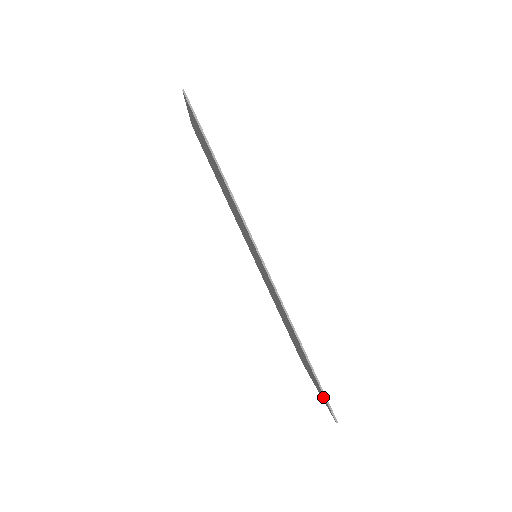
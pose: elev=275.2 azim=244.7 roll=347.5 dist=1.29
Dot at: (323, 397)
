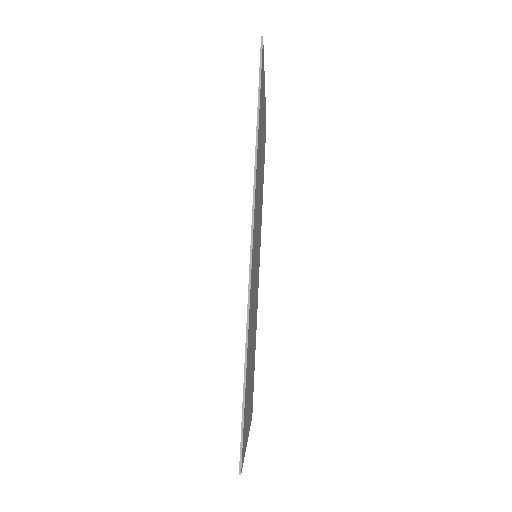
Dot at: occluded
